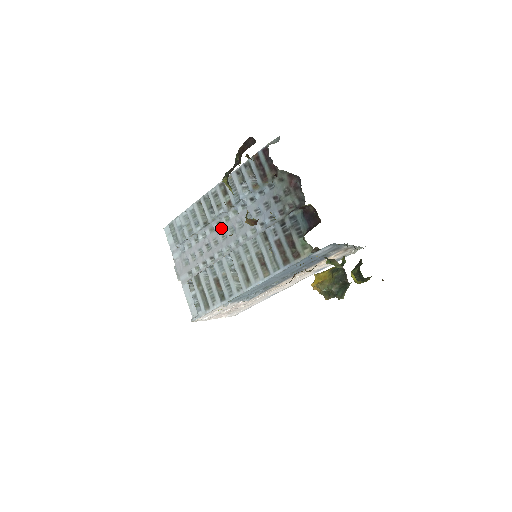
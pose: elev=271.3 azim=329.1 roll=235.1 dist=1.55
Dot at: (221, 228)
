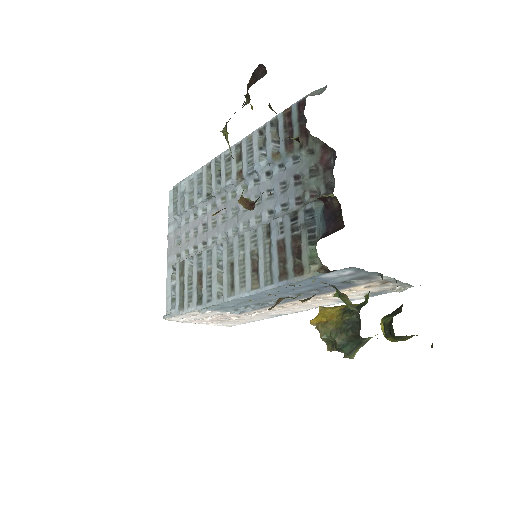
Dot at: (224, 206)
